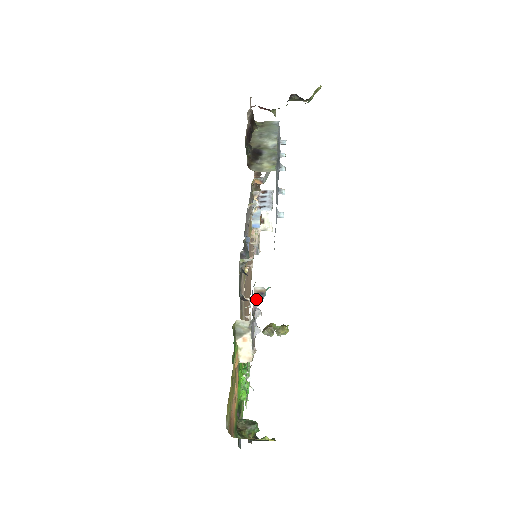
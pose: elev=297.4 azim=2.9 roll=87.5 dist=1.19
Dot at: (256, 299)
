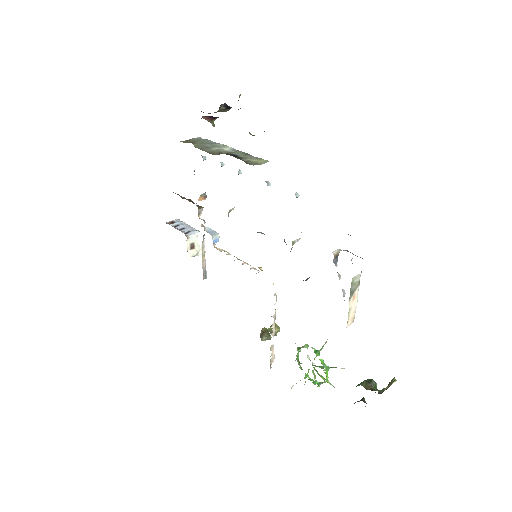
Dot at: occluded
